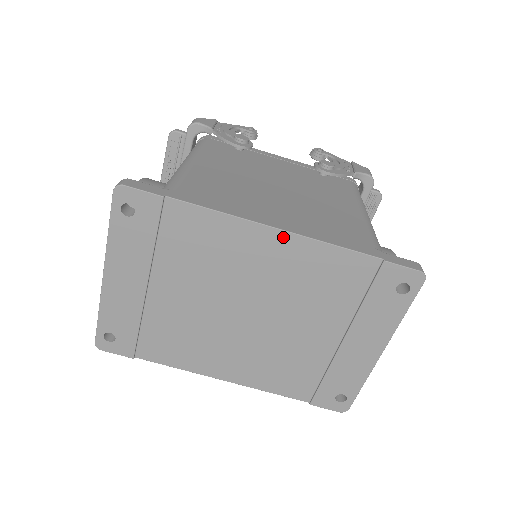
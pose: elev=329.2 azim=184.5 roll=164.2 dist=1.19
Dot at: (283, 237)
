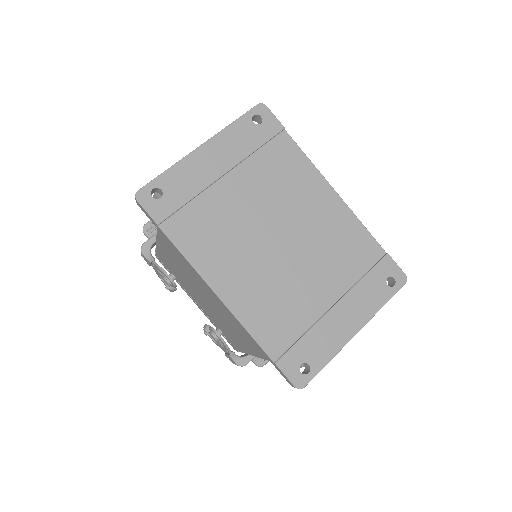
Dot at: (337, 200)
